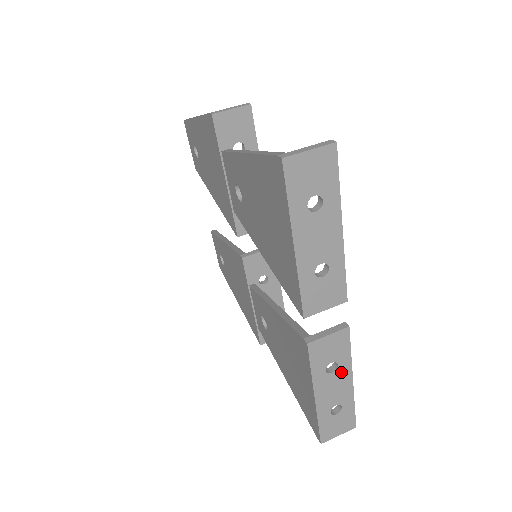
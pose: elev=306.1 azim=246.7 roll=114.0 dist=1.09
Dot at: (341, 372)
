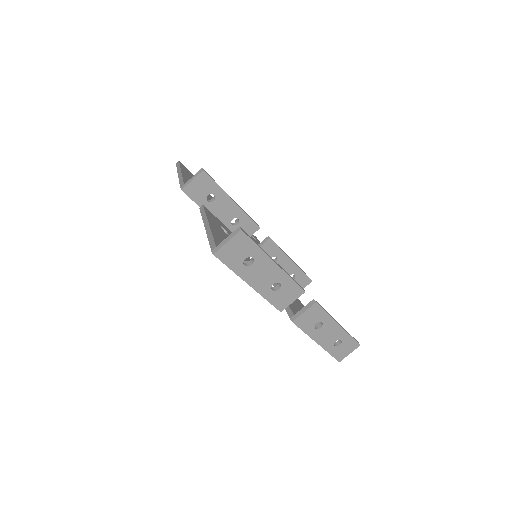
Dot at: (327, 325)
